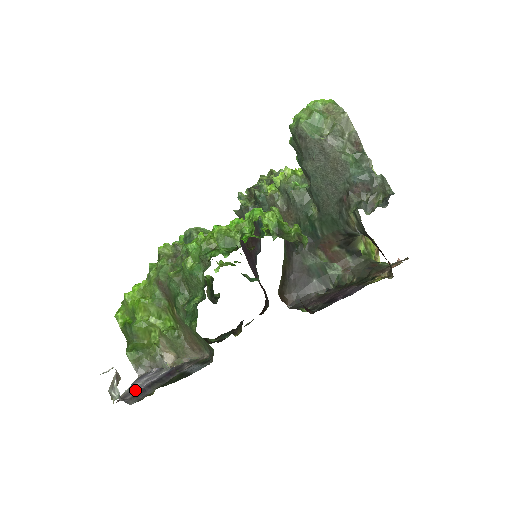
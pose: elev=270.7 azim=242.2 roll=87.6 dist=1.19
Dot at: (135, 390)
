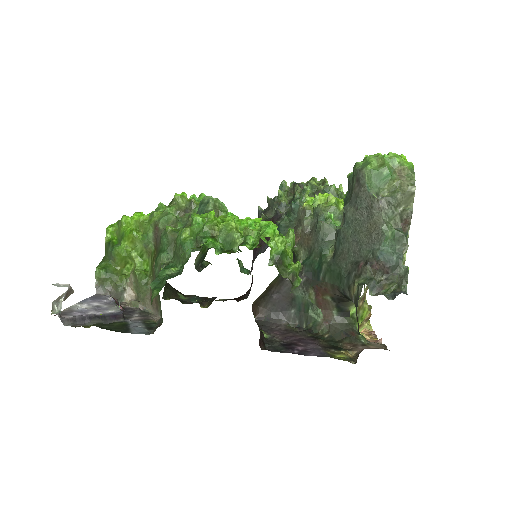
Dot at: (77, 313)
